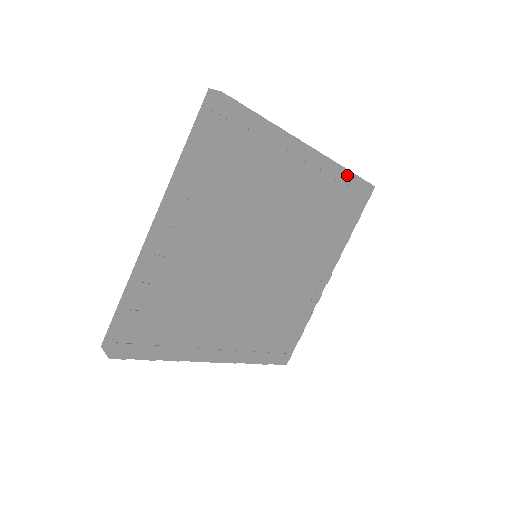
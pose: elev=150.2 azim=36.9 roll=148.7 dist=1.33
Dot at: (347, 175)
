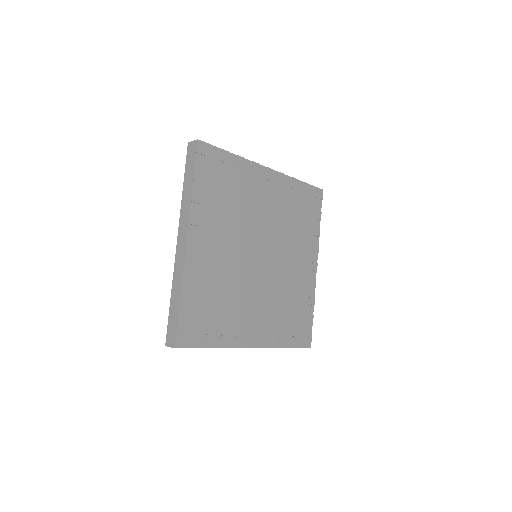
Dot at: (299, 184)
